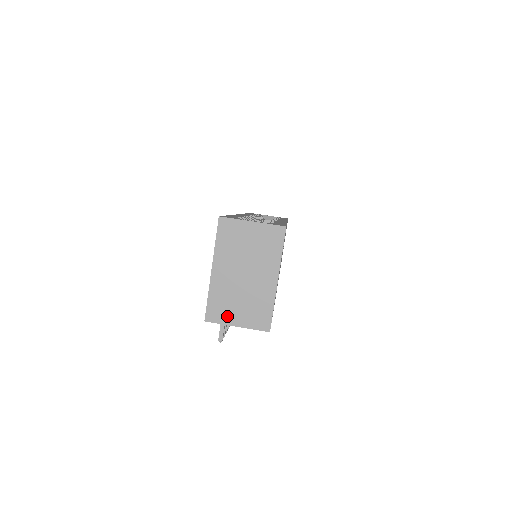
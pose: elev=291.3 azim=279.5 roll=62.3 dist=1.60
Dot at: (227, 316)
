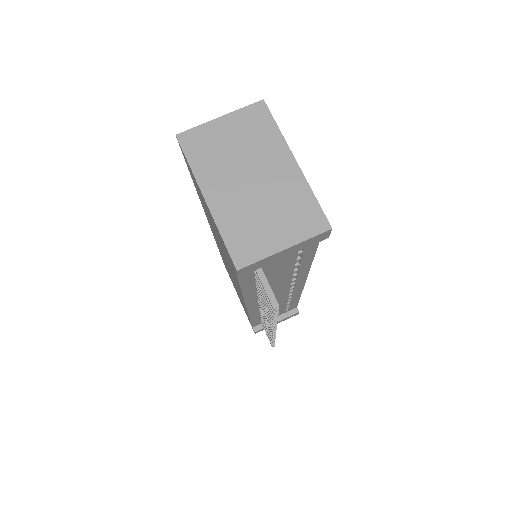
Dot at: (262, 244)
